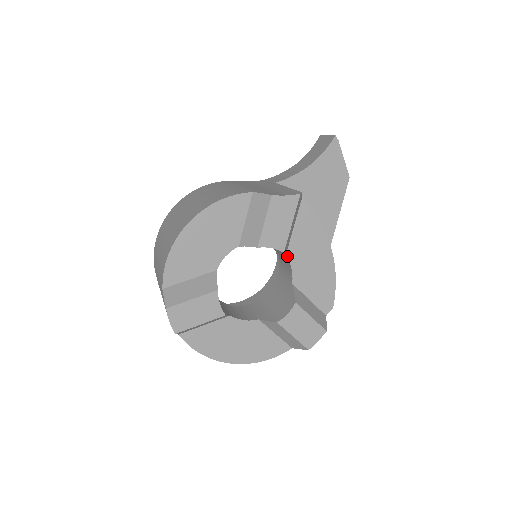
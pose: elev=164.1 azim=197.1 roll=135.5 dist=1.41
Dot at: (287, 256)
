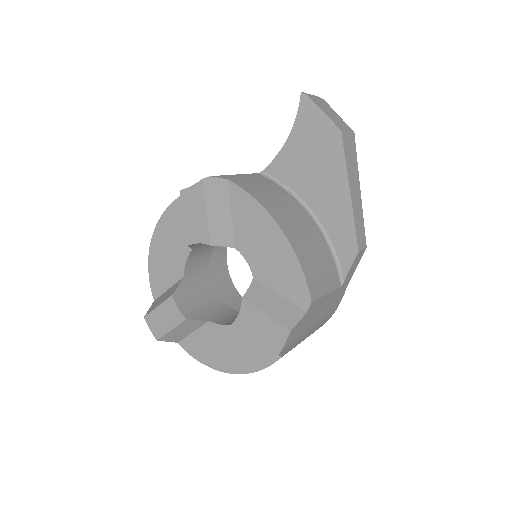
Dot at: (237, 248)
